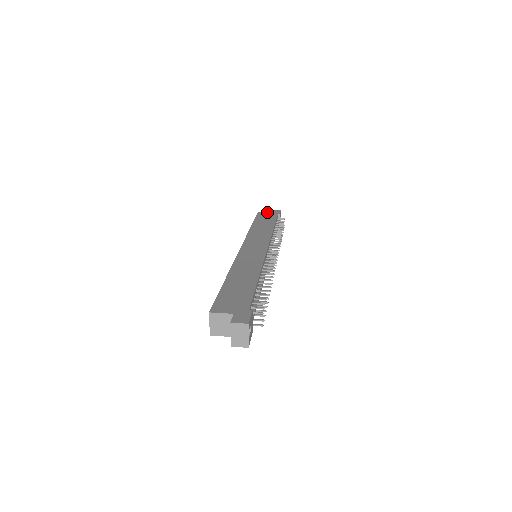
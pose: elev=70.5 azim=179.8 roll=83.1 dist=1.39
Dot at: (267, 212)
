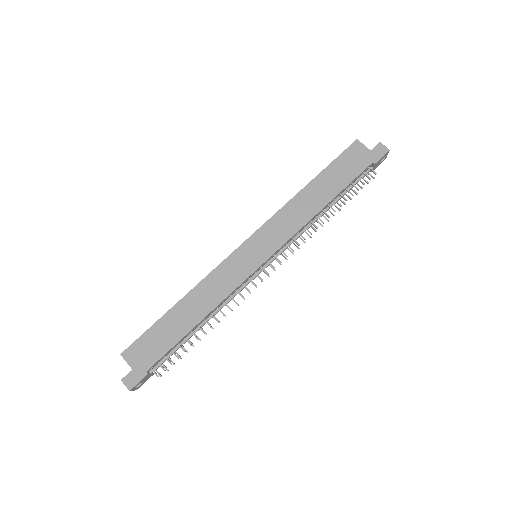
Dot at: (366, 147)
